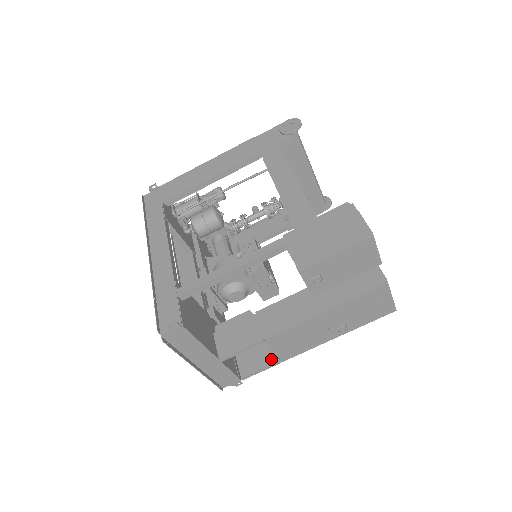
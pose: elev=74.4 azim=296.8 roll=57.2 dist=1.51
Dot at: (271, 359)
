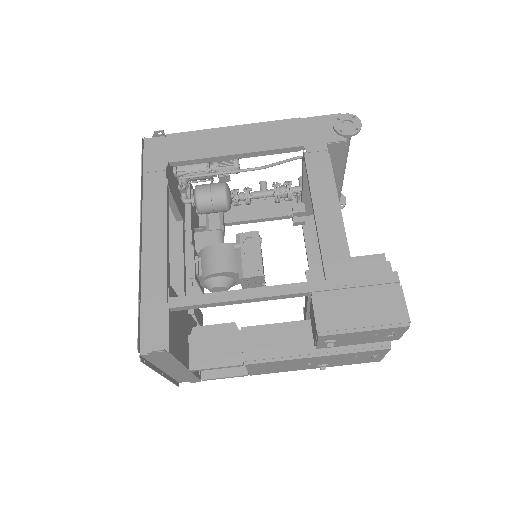
Dot at: (238, 368)
